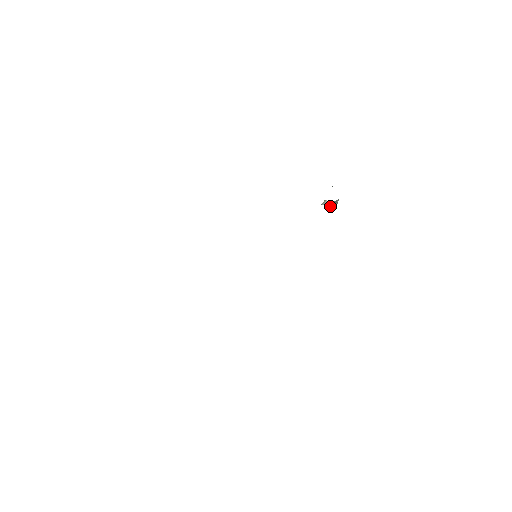
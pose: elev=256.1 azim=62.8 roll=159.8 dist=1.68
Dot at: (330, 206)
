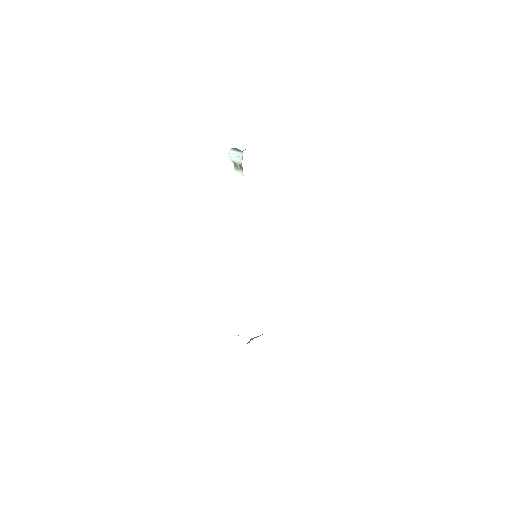
Dot at: occluded
